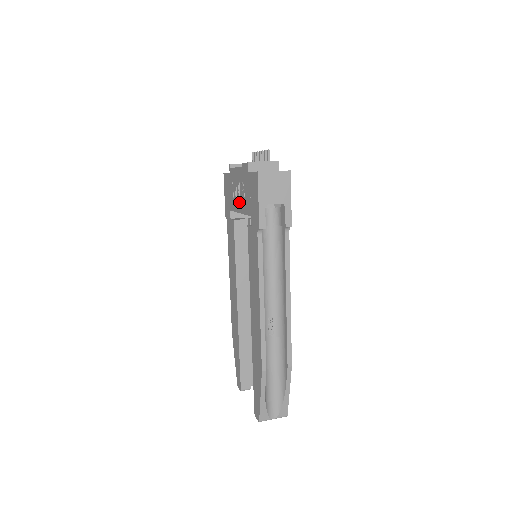
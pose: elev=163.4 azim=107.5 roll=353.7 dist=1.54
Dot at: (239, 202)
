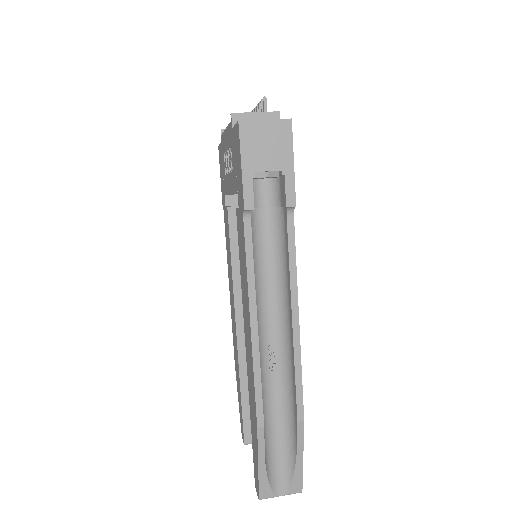
Dot at: (229, 178)
